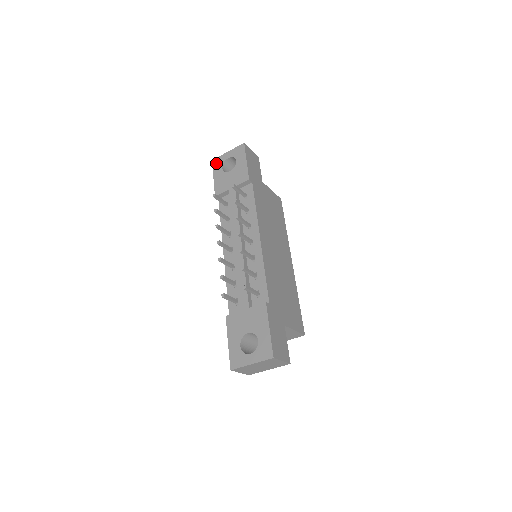
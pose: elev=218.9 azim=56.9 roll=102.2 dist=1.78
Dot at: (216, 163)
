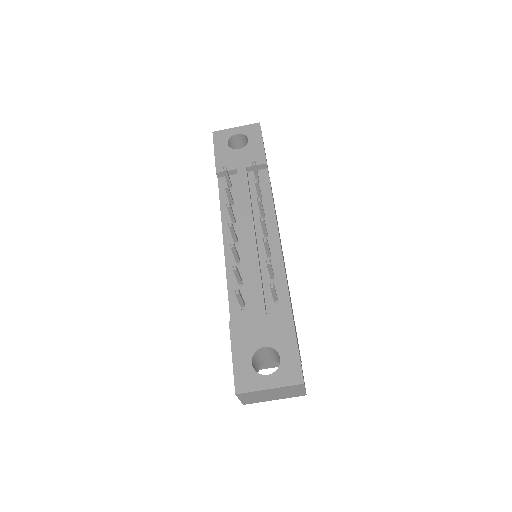
Dot at: (219, 136)
